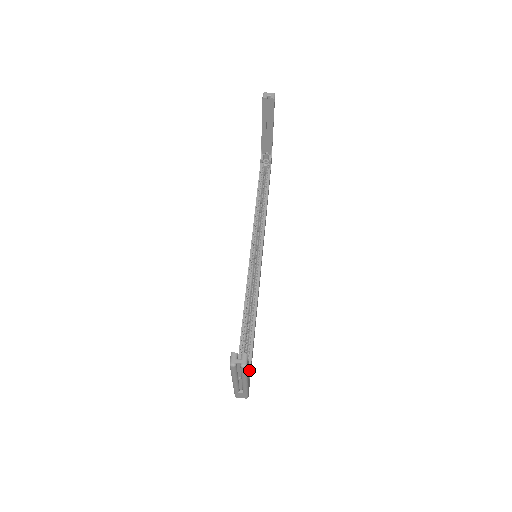
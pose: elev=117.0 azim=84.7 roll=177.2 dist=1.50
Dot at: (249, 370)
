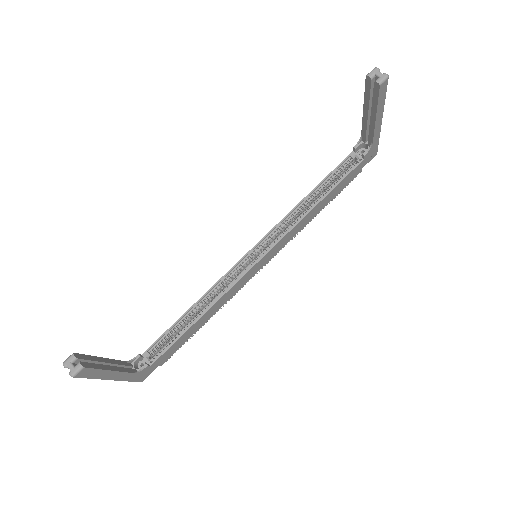
Dot at: (154, 362)
